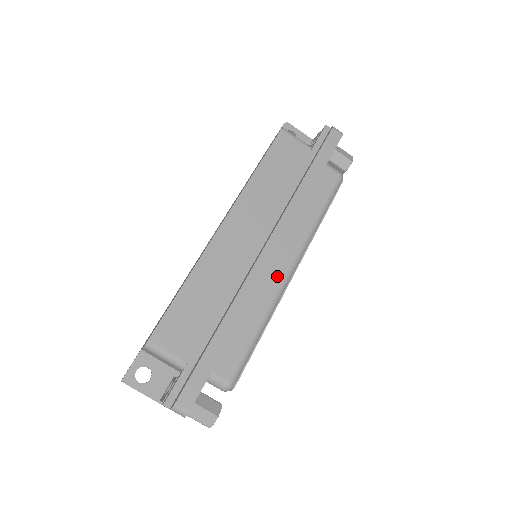
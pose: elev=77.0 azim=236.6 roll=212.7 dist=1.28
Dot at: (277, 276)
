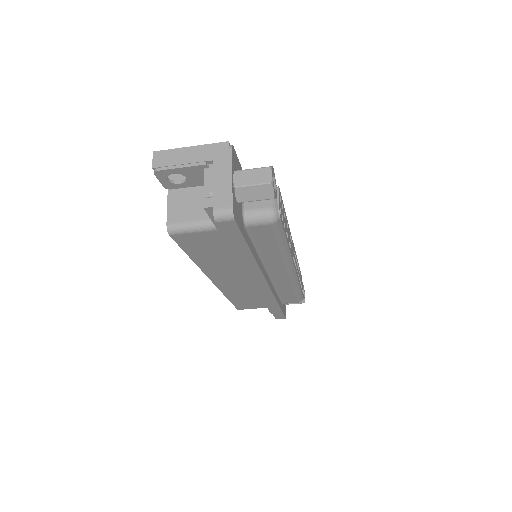
Dot at: (282, 278)
